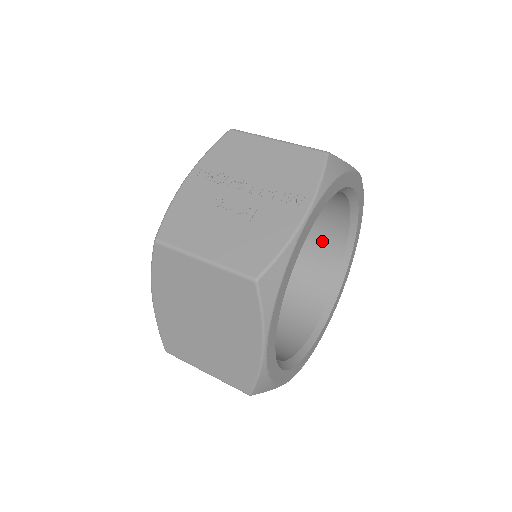
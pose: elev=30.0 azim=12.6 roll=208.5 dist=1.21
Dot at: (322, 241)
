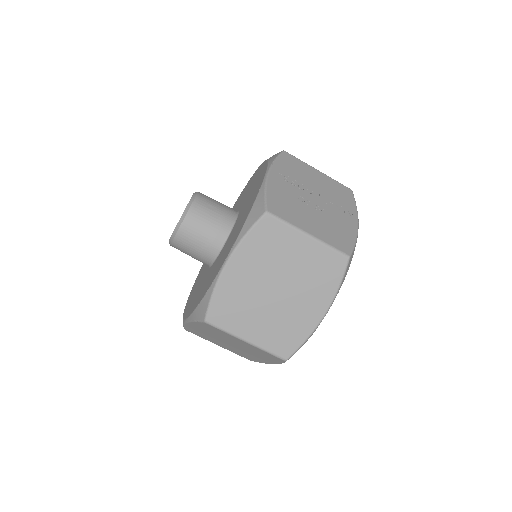
Dot at: occluded
